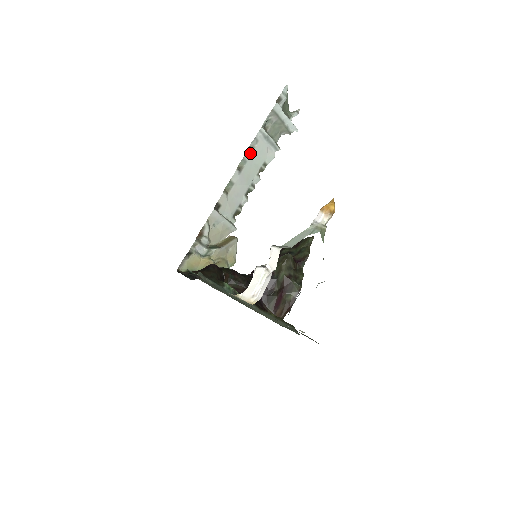
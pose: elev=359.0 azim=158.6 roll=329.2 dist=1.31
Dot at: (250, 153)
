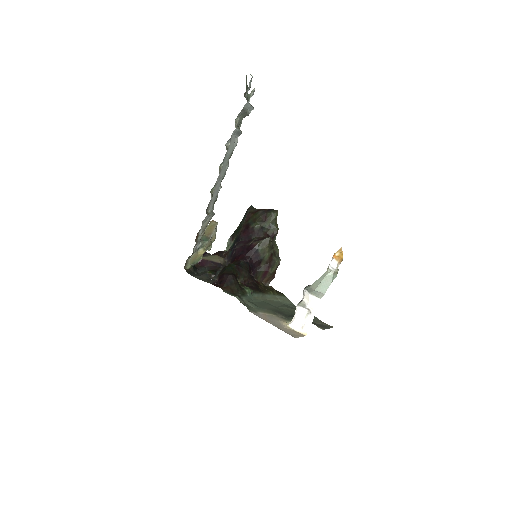
Dot at: (227, 153)
